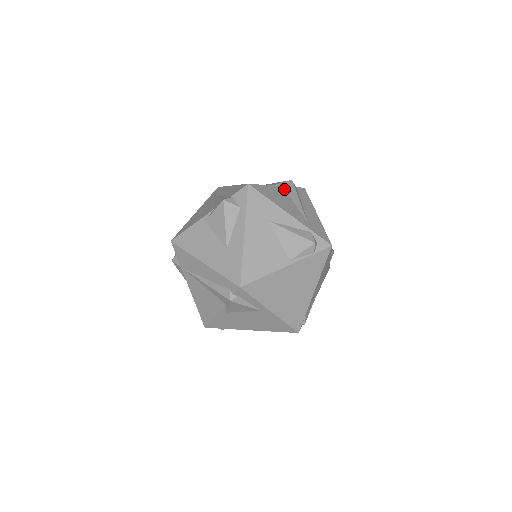
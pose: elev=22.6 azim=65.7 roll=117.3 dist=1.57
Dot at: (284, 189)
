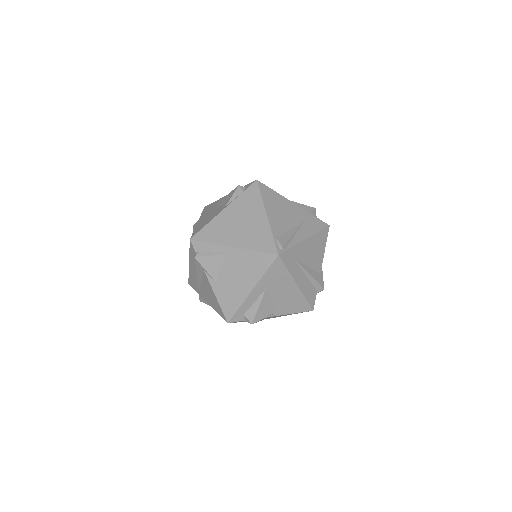
Dot at: occluded
